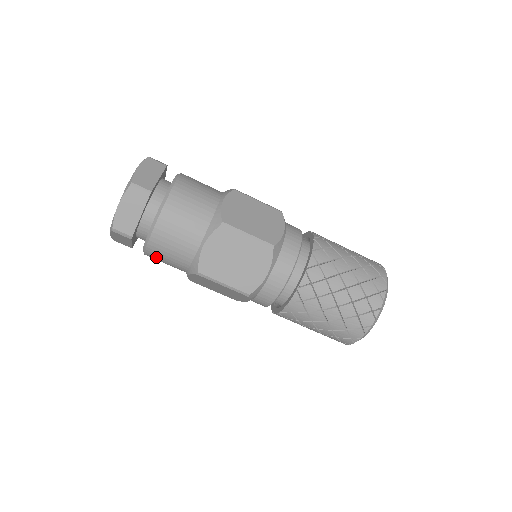
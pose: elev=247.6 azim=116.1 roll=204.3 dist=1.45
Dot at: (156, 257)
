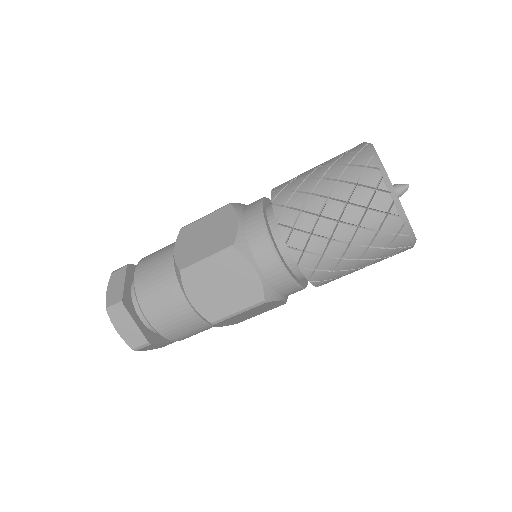
Dot at: occluded
